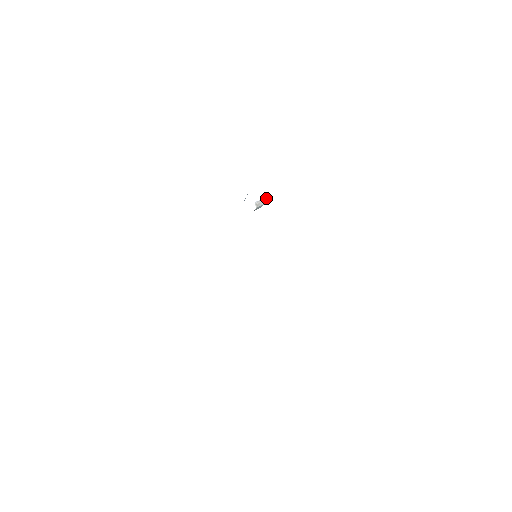
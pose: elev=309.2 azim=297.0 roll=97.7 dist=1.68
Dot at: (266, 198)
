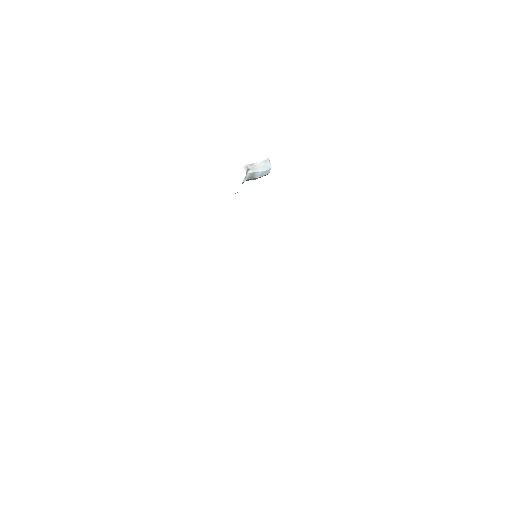
Dot at: (268, 164)
